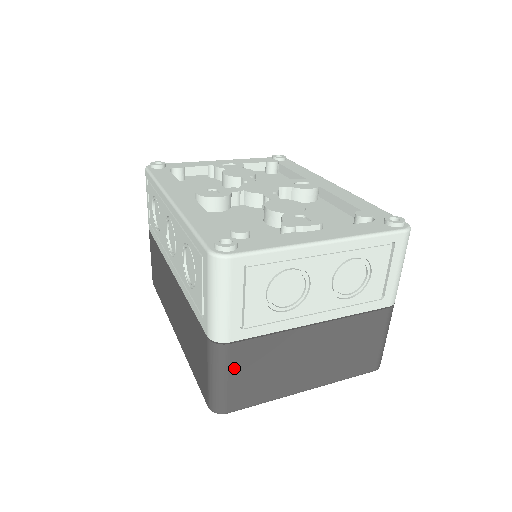
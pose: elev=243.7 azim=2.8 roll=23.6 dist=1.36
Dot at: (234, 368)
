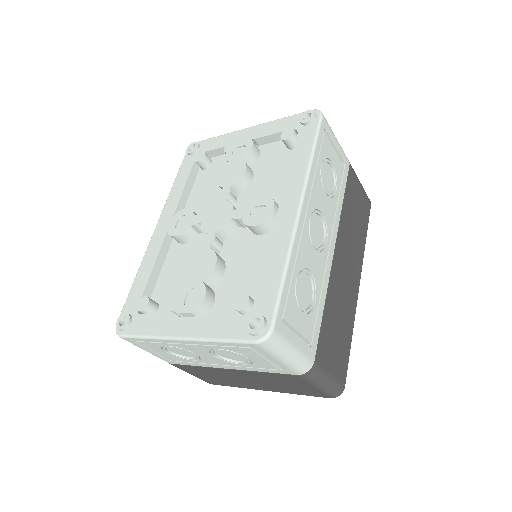
Dot at: (189, 372)
